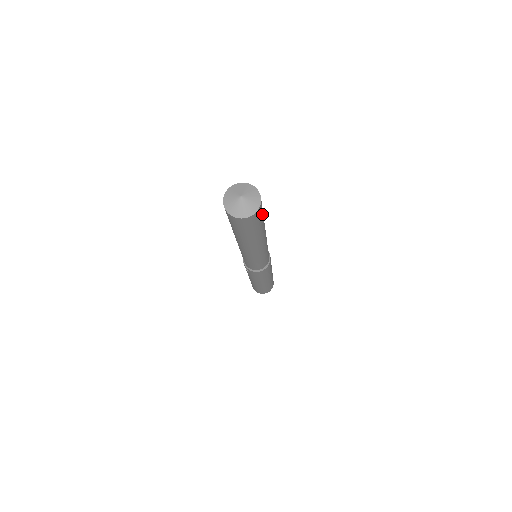
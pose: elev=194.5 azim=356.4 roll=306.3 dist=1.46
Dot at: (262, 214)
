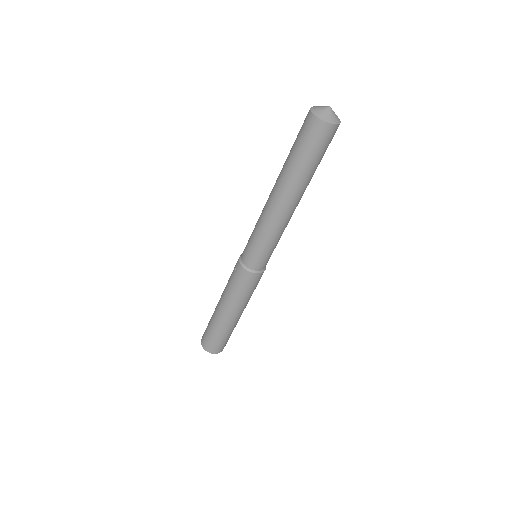
Dot at: occluded
